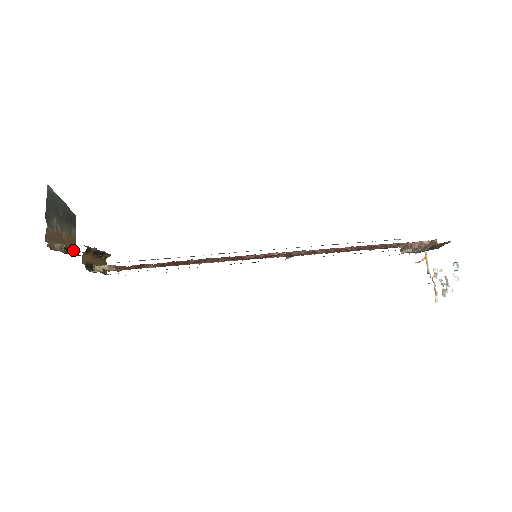
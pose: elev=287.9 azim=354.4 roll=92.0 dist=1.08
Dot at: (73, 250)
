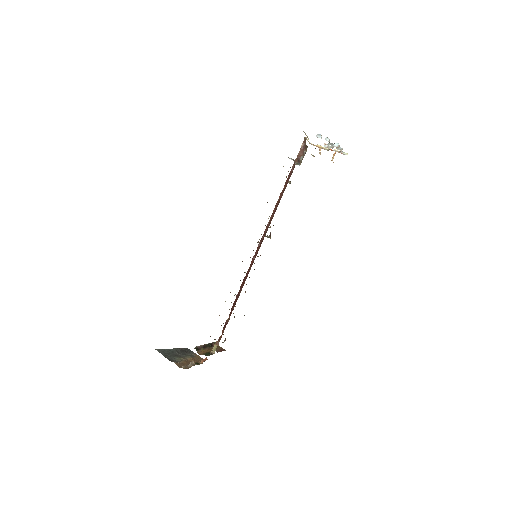
Dot at: (202, 360)
